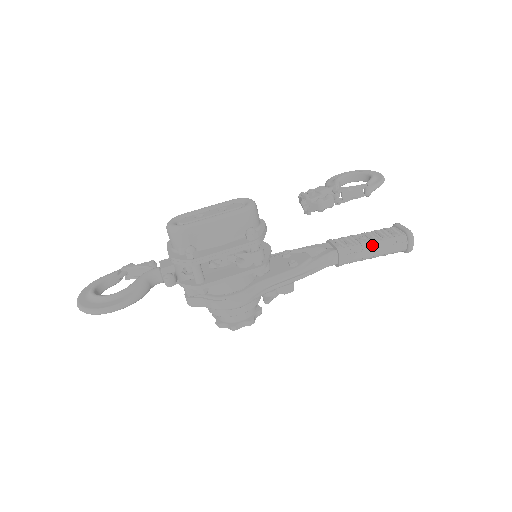
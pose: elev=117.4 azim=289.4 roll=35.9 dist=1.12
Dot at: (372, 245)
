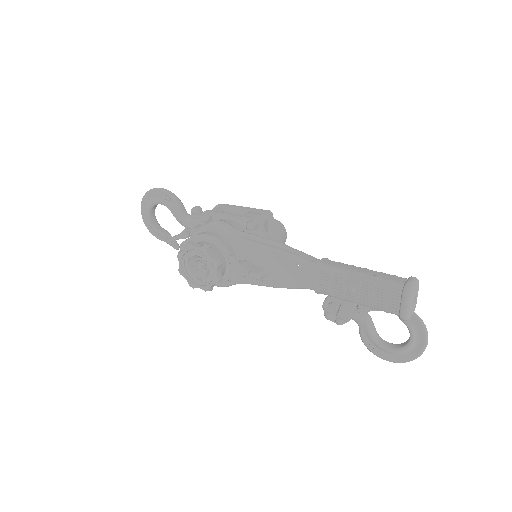
Dot at: (363, 268)
